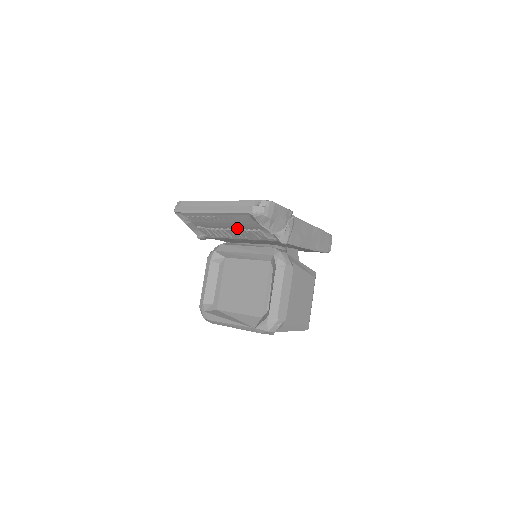
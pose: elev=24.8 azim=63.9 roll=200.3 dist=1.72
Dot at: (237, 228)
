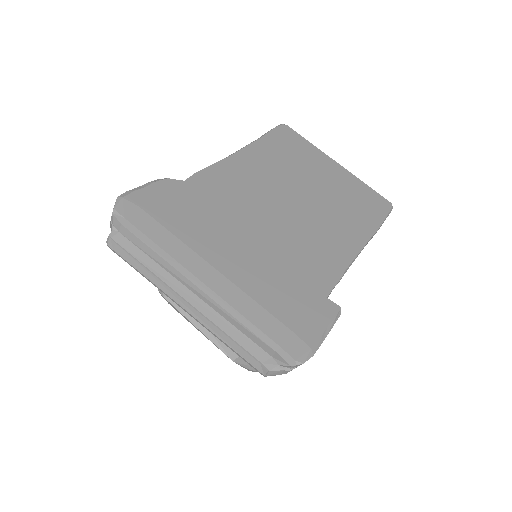
Dot at: occluded
